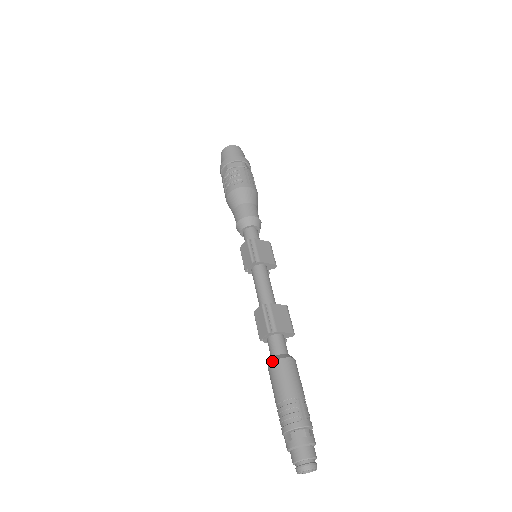
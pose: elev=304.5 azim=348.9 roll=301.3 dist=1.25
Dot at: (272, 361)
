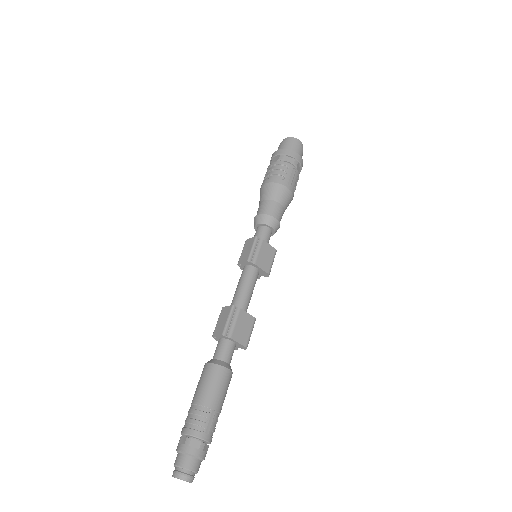
Dot at: (210, 362)
